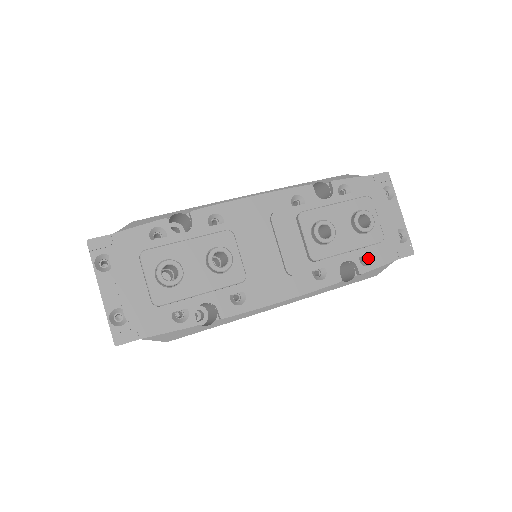
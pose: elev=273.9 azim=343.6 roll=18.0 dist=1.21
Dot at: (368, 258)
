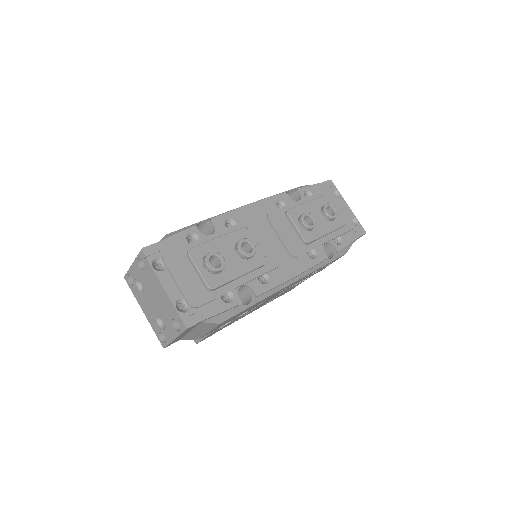
Dot at: (338, 240)
